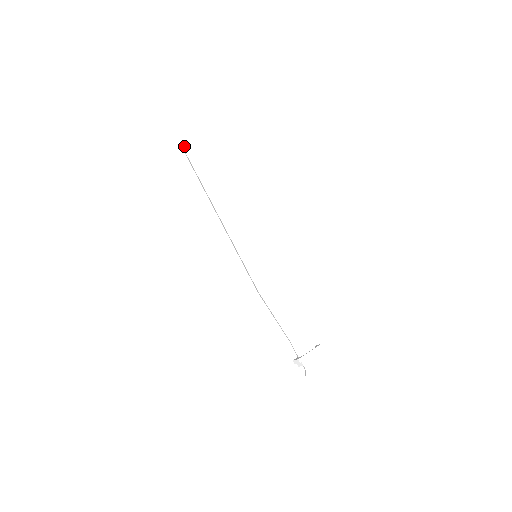
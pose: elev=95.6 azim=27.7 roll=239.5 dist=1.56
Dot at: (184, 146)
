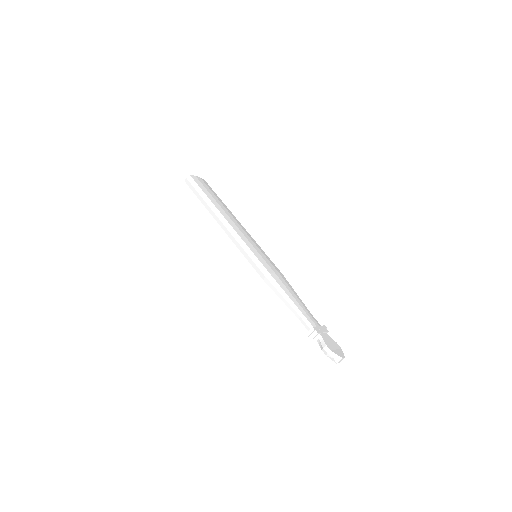
Dot at: (189, 179)
